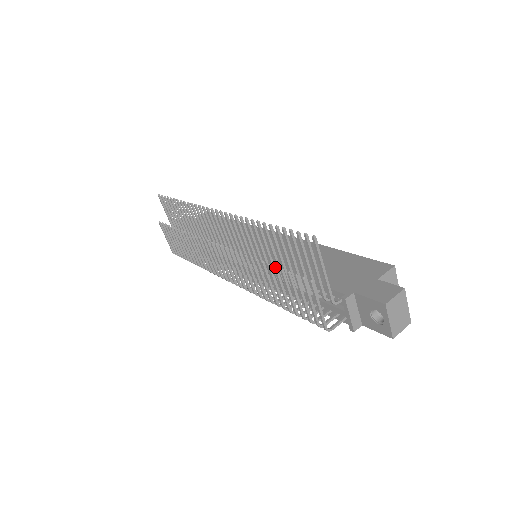
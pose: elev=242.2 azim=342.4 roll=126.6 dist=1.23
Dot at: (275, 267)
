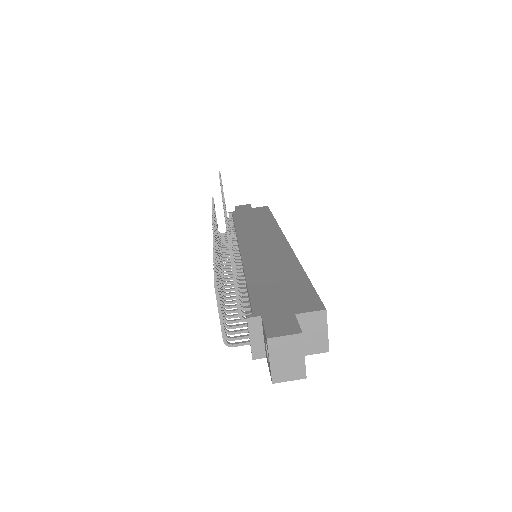
Dot at: (214, 260)
